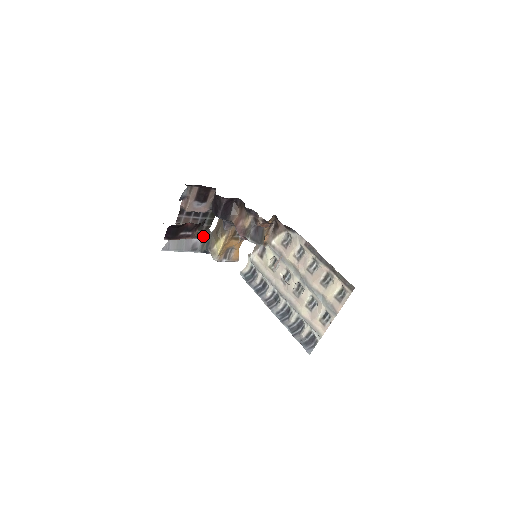
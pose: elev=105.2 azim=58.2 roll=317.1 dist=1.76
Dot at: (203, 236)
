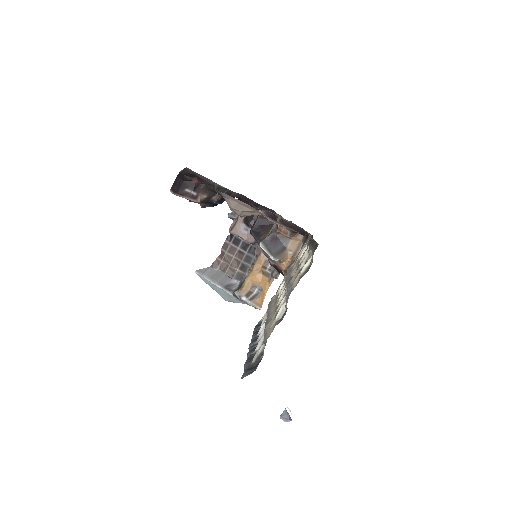
Dot at: (244, 280)
